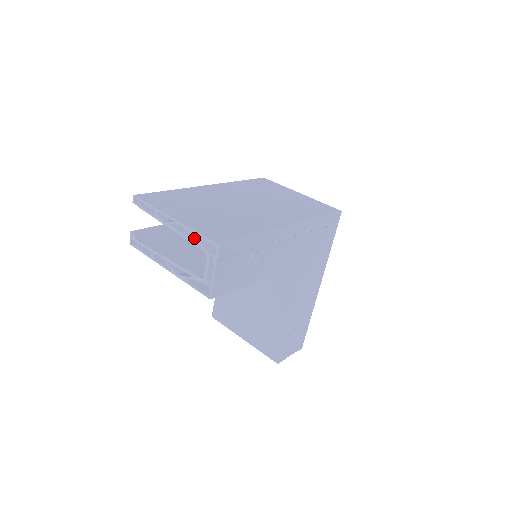
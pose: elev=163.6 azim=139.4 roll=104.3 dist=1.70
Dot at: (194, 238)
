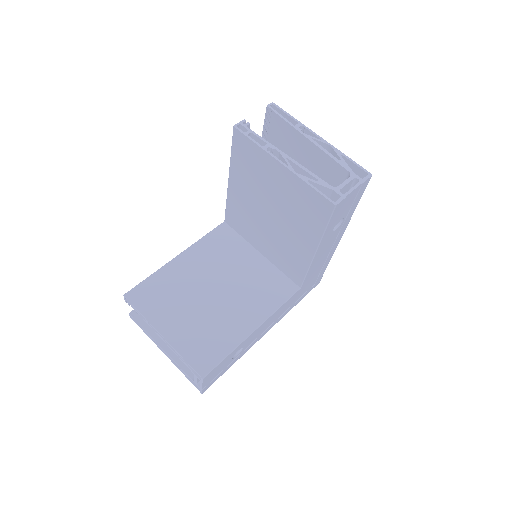
Dot at: (341, 158)
